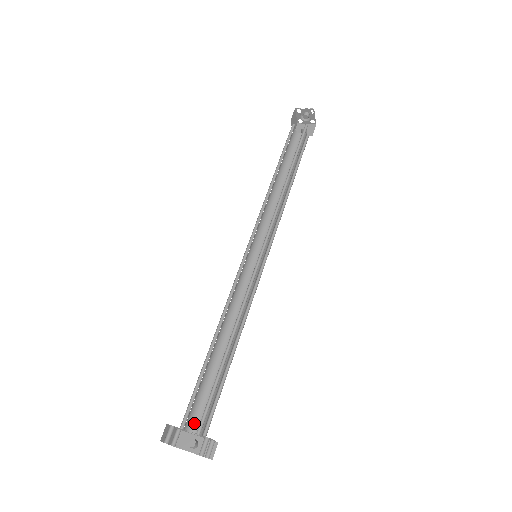
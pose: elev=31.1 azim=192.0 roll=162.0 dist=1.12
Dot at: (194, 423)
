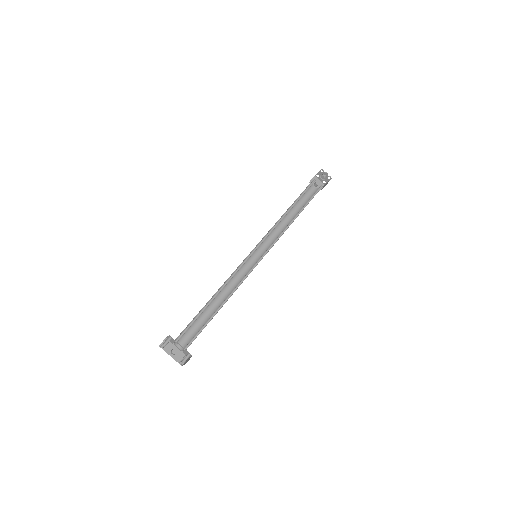
Dot at: (179, 340)
